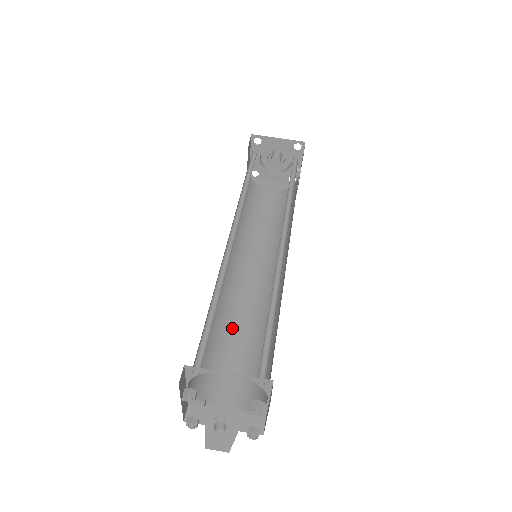
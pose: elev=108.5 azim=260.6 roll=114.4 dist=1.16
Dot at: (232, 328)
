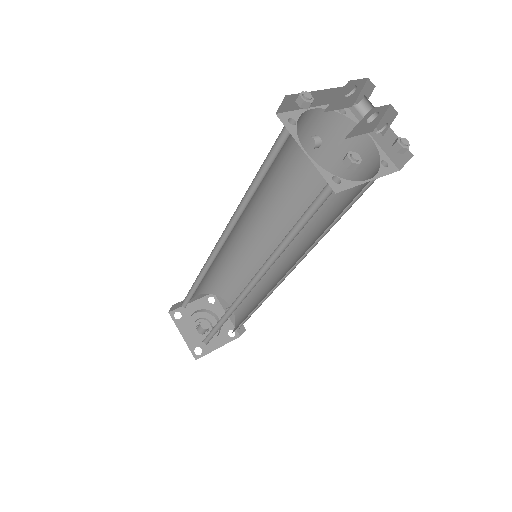
Dot at: occluded
